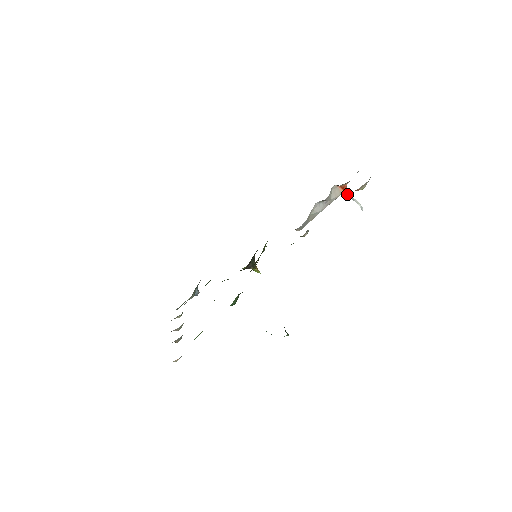
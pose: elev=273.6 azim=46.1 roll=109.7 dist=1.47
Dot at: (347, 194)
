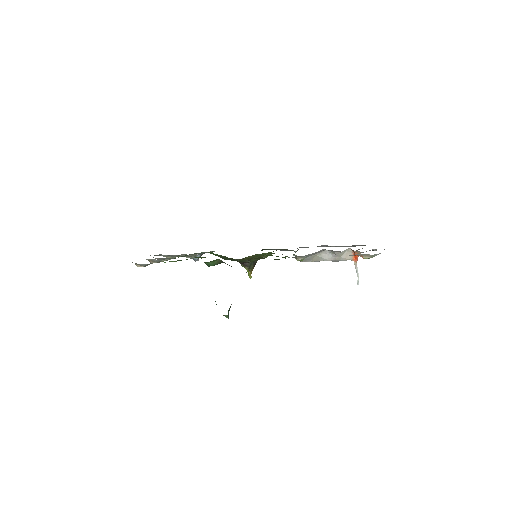
Dot at: (355, 263)
